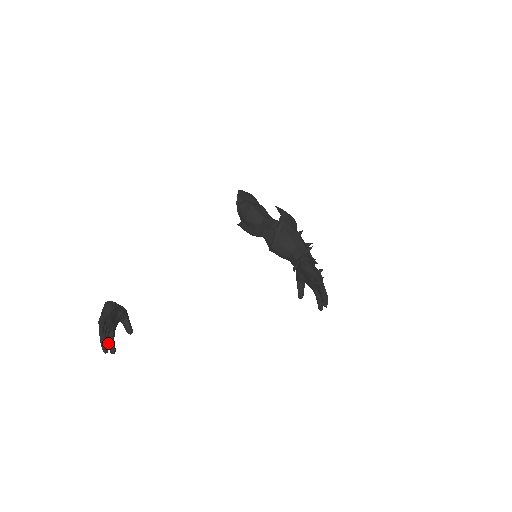
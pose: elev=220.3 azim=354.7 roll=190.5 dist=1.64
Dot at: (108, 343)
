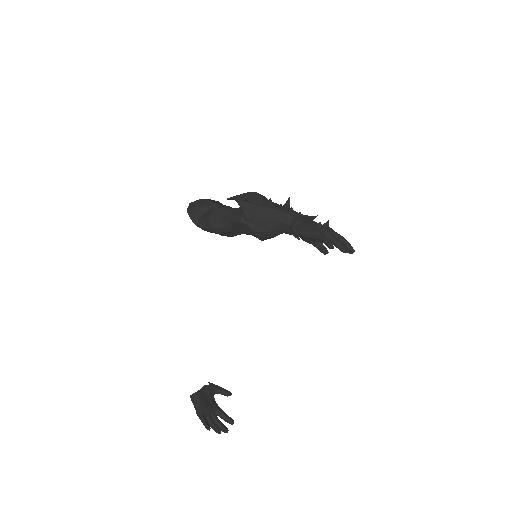
Dot at: occluded
